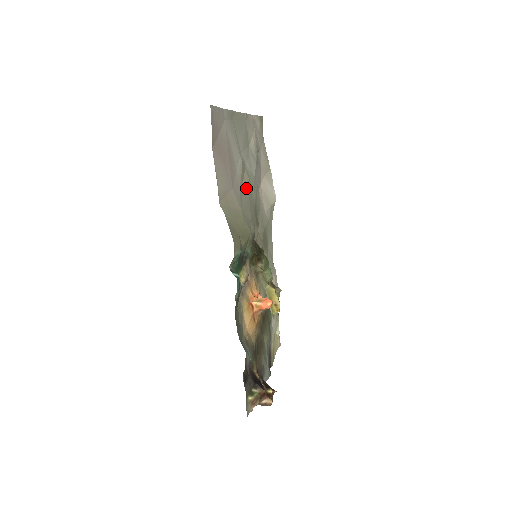
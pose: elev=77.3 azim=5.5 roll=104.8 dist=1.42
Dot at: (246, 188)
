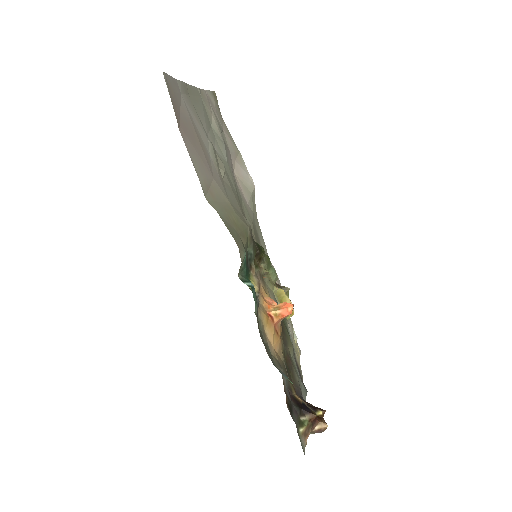
Dot at: (225, 176)
